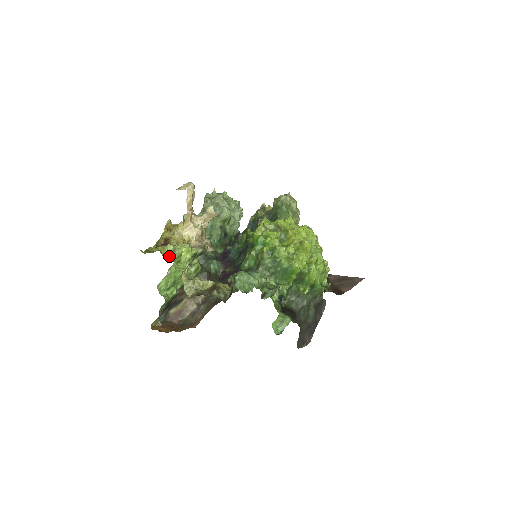
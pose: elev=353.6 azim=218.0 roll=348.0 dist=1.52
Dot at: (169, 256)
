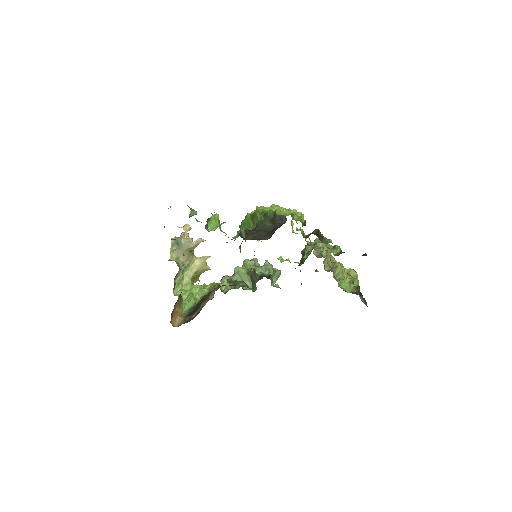
Dot at: occluded
